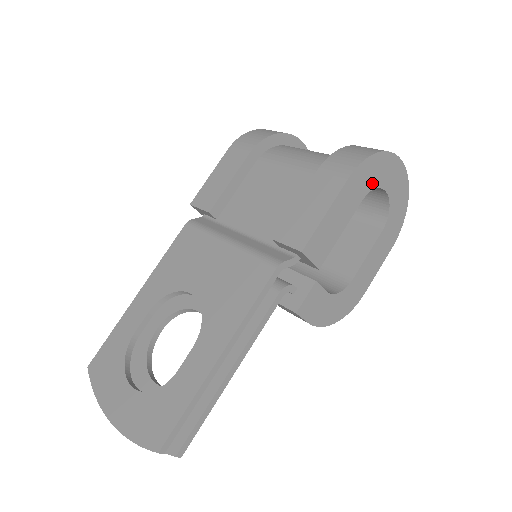
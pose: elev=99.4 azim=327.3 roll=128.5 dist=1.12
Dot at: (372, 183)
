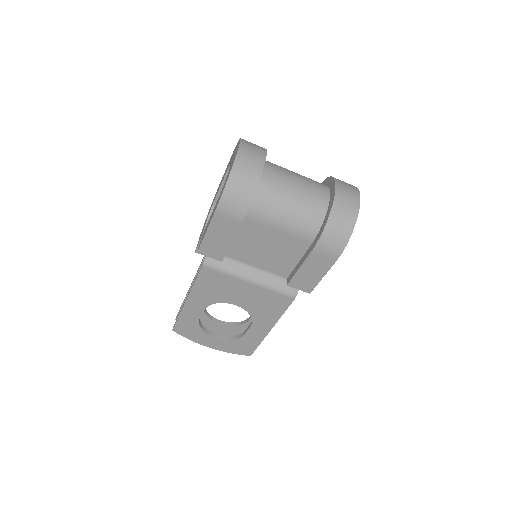
Dot at: occluded
